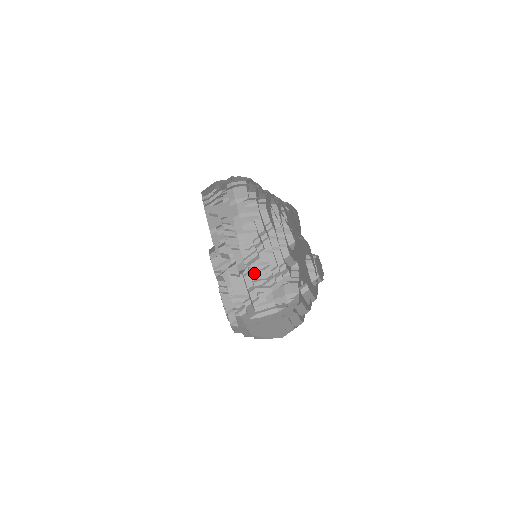
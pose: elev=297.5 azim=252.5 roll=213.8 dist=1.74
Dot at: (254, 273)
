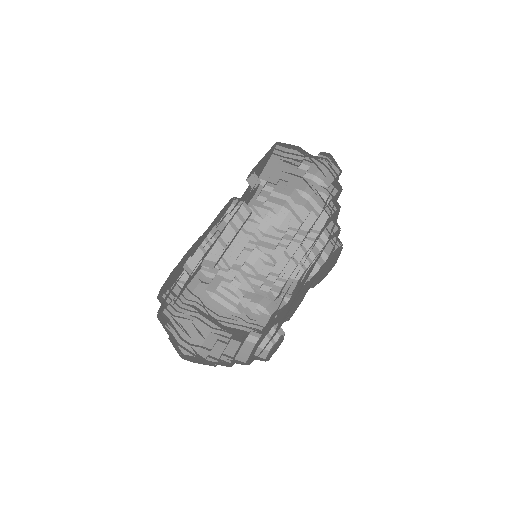
Dot at: (255, 257)
